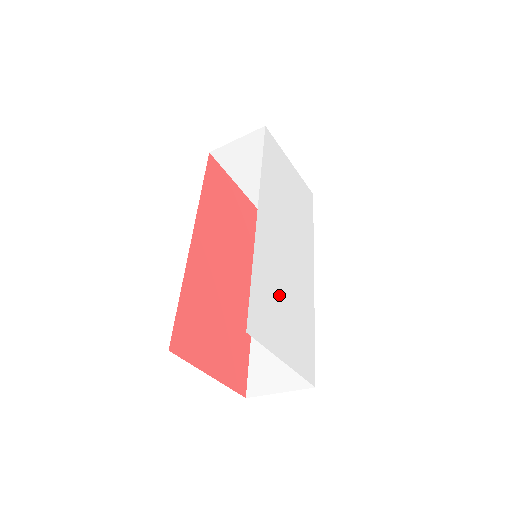
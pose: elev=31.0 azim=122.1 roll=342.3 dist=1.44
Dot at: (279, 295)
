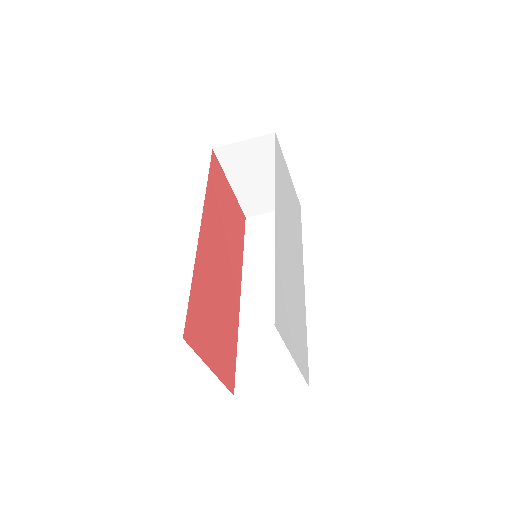
Dot at: (289, 295)
